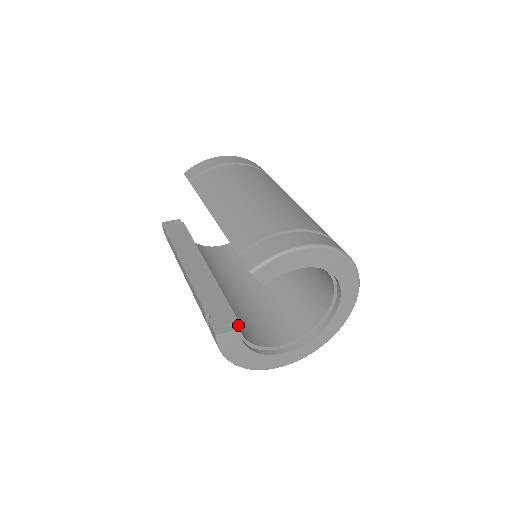
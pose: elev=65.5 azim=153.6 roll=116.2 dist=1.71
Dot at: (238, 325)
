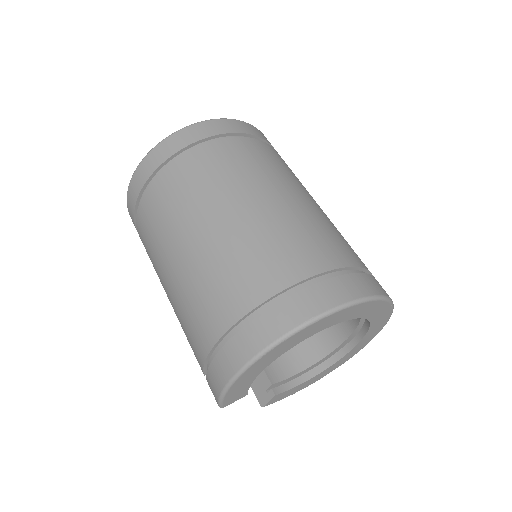
Dot at: (275, 383)
